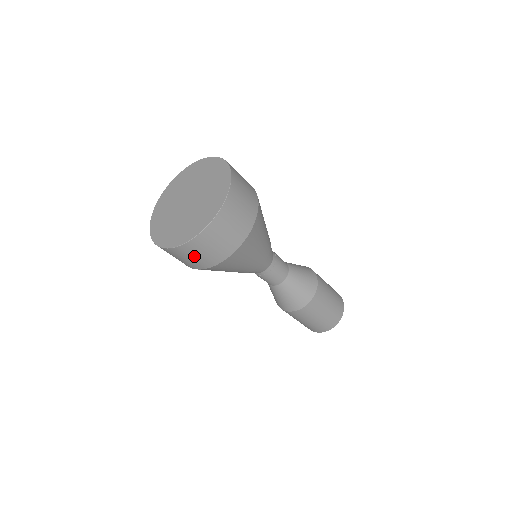
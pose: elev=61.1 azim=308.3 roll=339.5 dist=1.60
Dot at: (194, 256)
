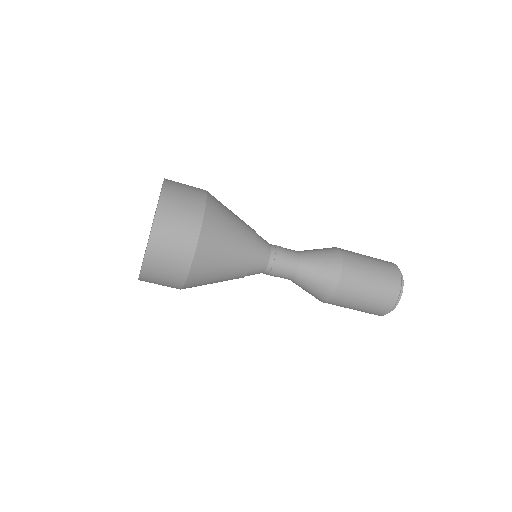
Dot at: (165, 263)
